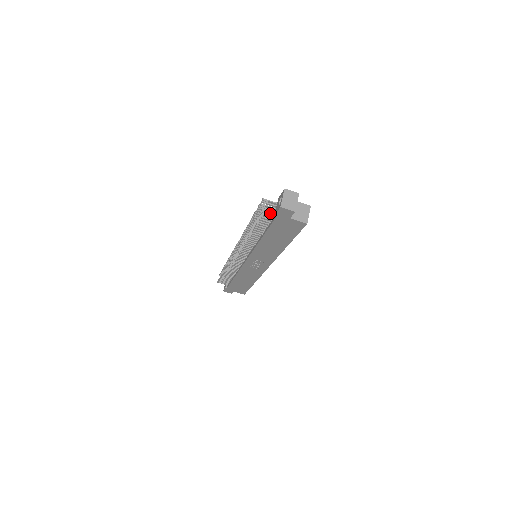
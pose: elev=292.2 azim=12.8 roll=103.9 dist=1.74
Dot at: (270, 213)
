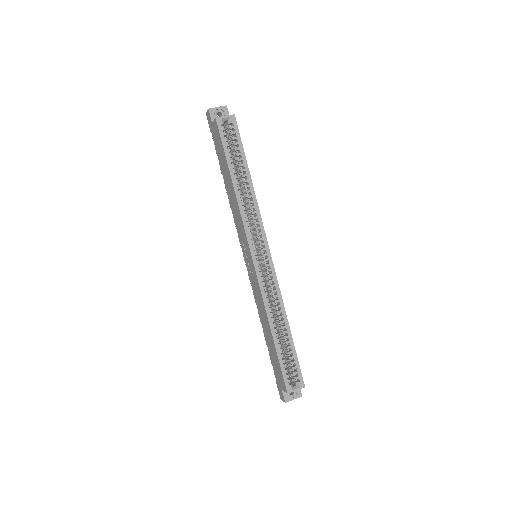
Dot at: occluded
